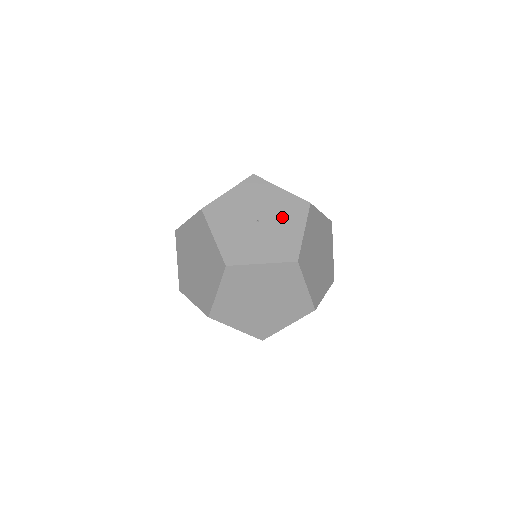
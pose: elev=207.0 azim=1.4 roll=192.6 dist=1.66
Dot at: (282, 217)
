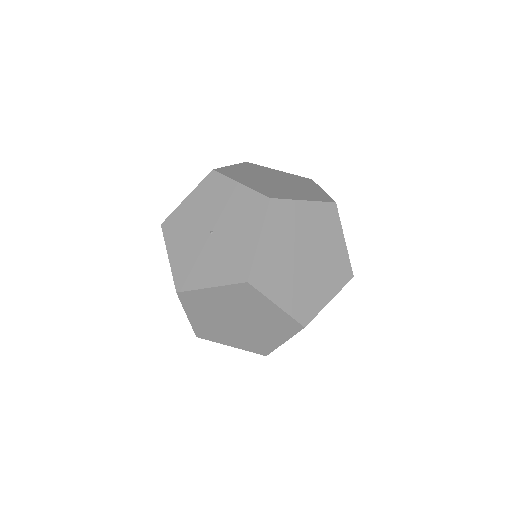
Dot at: (236, 223)
